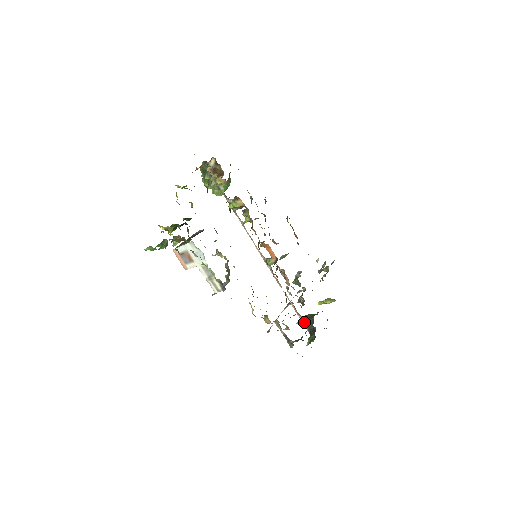
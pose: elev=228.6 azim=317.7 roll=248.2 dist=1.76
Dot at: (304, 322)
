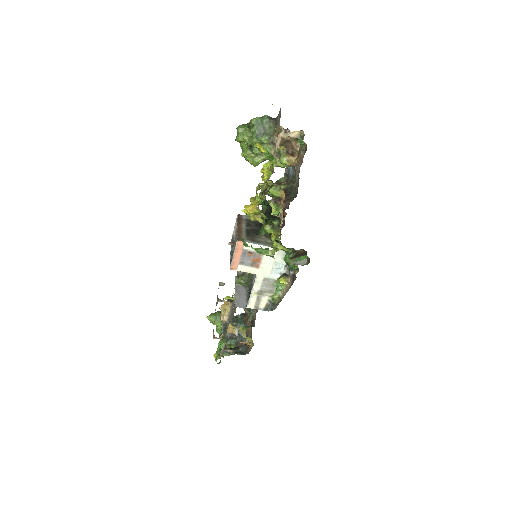
Dot at: occluded
